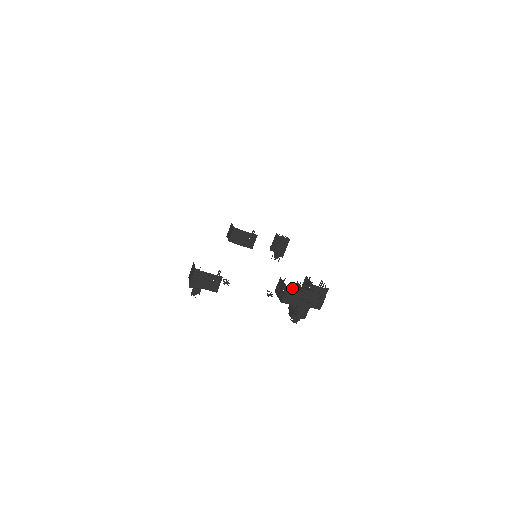
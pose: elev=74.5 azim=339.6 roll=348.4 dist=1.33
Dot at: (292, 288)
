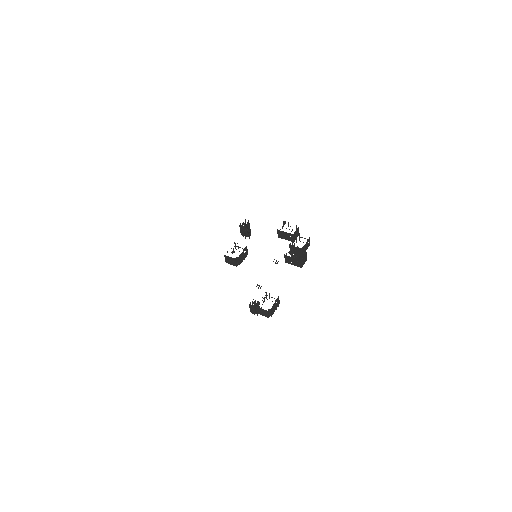
Dot at: (290, 250)
